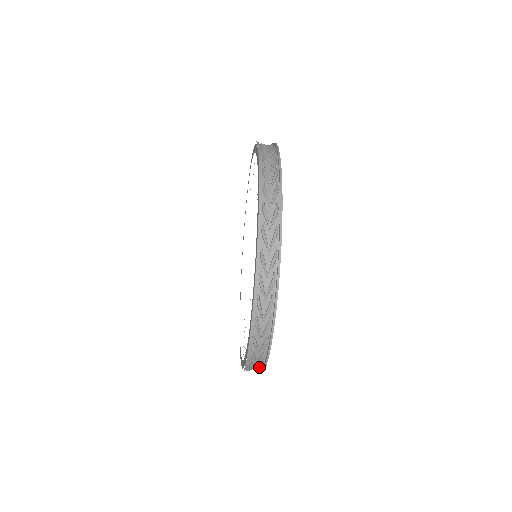
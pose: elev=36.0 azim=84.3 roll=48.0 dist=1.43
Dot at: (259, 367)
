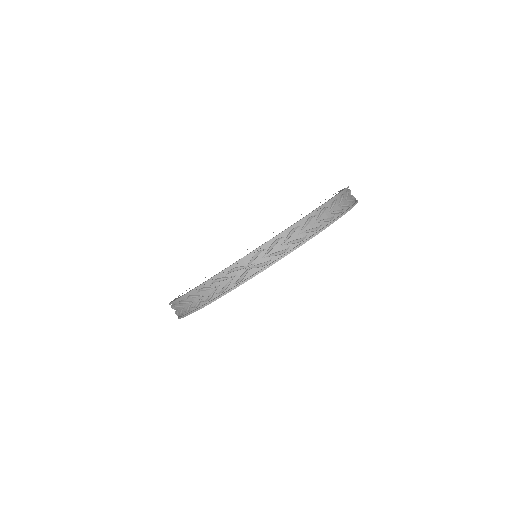
Dot at: (319, 226)
